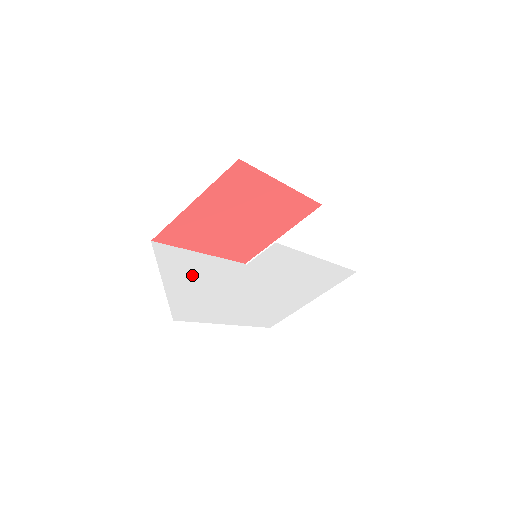
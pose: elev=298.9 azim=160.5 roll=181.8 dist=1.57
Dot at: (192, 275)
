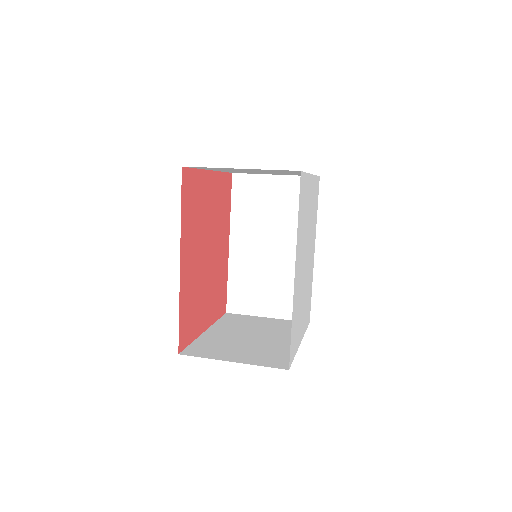
Dot at: occluded
